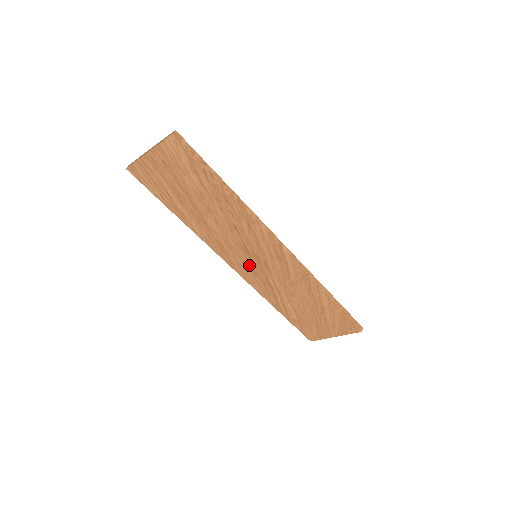
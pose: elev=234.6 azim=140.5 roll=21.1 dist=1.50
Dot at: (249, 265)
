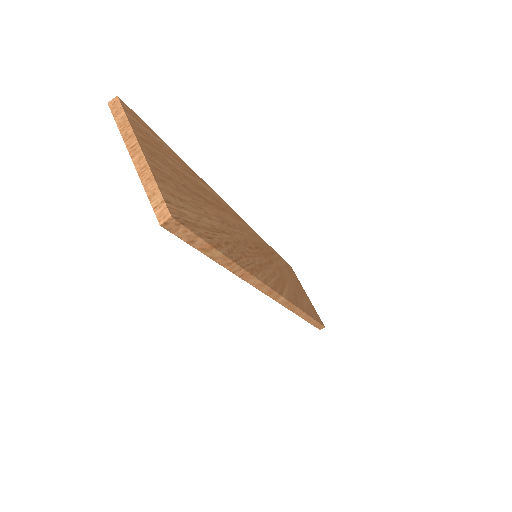
Dot at: occluded
